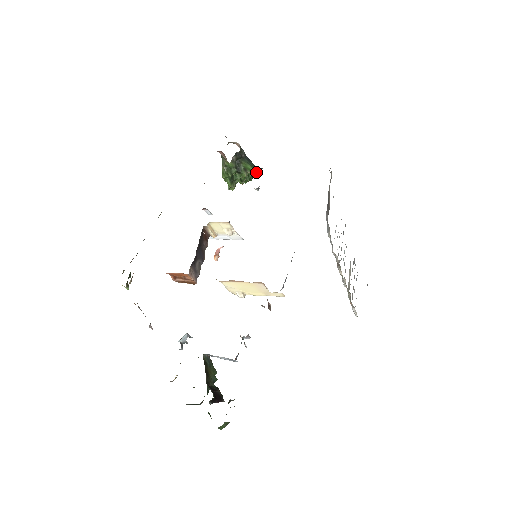
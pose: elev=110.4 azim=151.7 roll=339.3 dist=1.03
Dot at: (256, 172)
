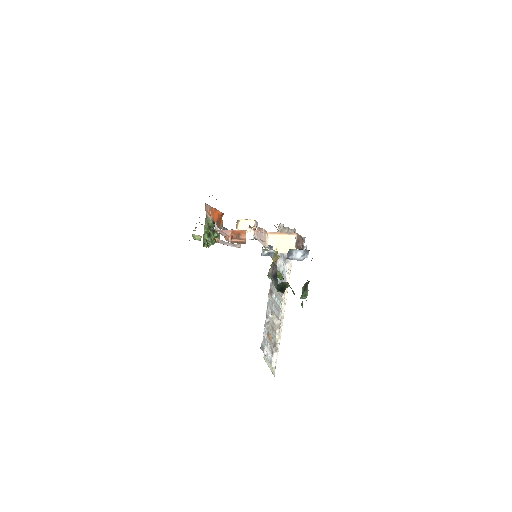
Dot at: occluded
